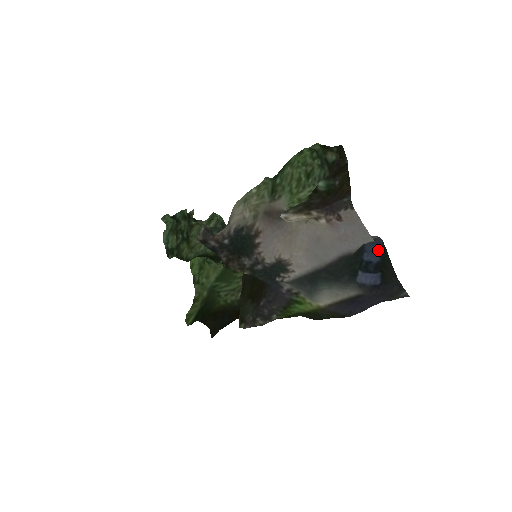
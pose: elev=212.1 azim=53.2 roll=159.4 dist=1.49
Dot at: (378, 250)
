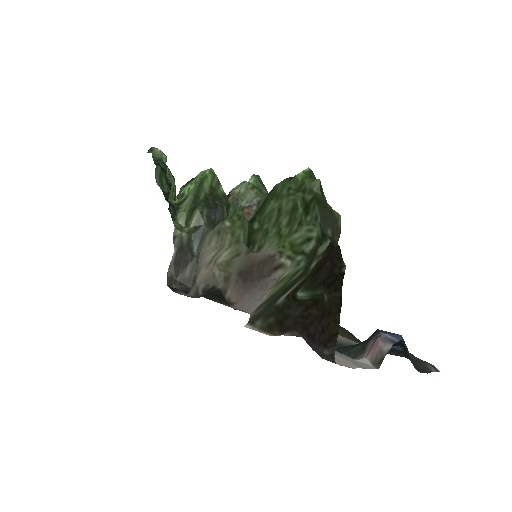
Dot at: occluded
